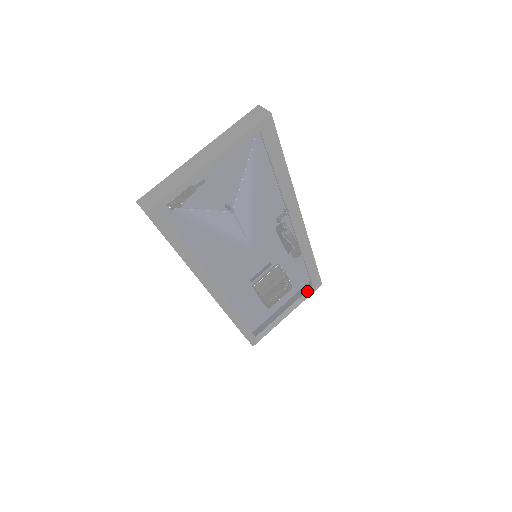
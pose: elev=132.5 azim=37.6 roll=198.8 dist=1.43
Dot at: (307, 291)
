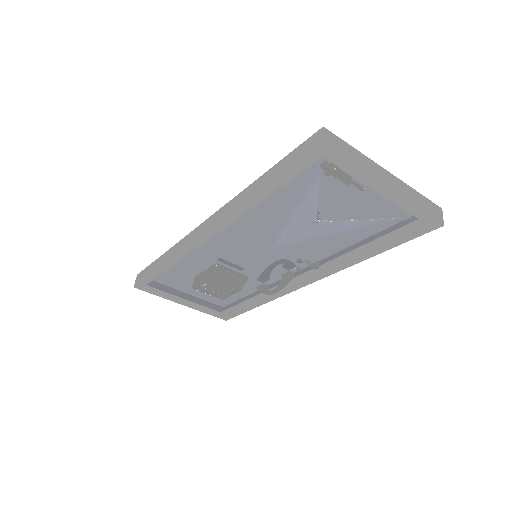
Dot at: (213, 310)
